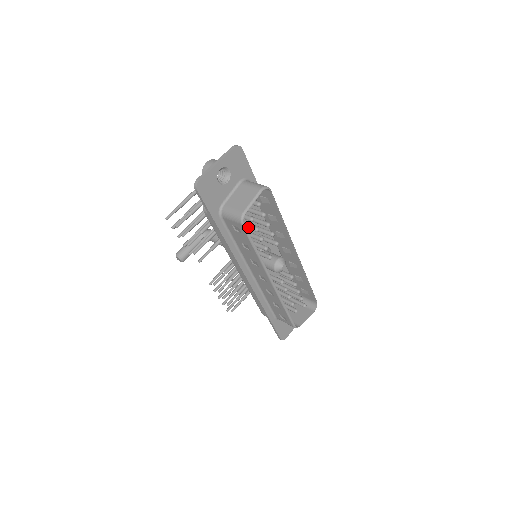
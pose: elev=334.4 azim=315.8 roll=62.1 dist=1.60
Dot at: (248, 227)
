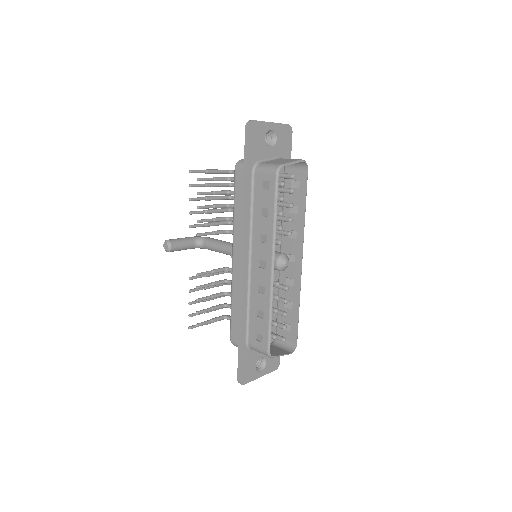
Dot at: occluded
